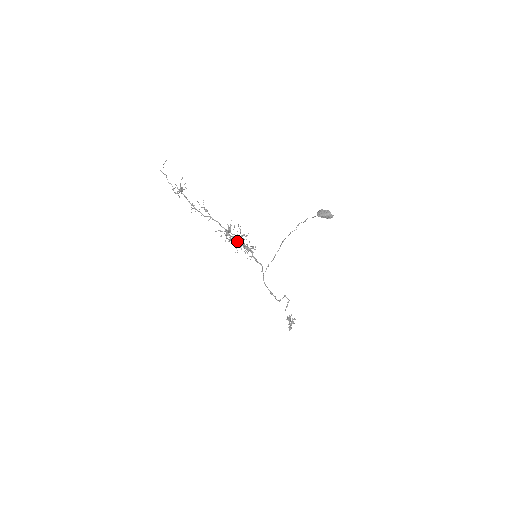
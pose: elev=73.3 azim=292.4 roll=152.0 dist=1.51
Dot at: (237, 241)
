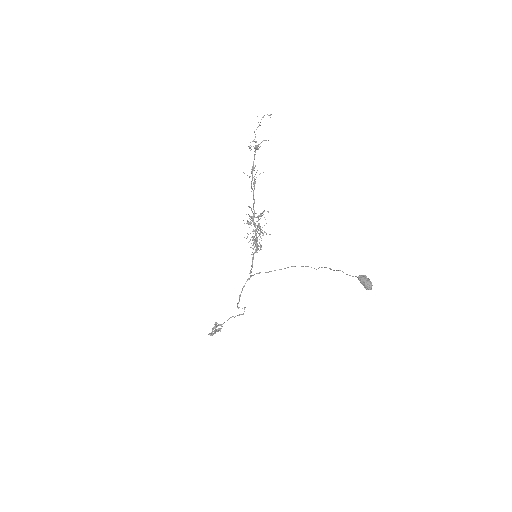
Dot at: (255, 230)
